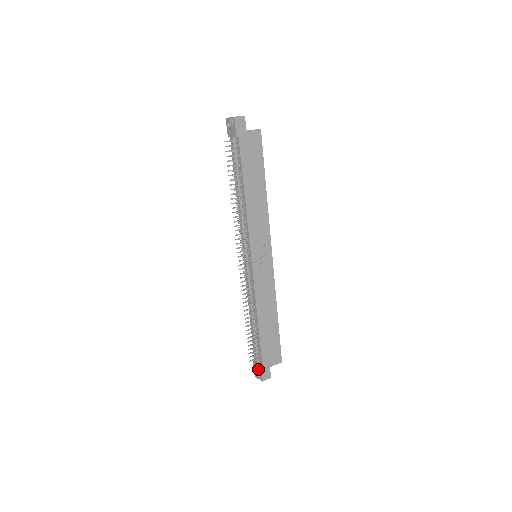
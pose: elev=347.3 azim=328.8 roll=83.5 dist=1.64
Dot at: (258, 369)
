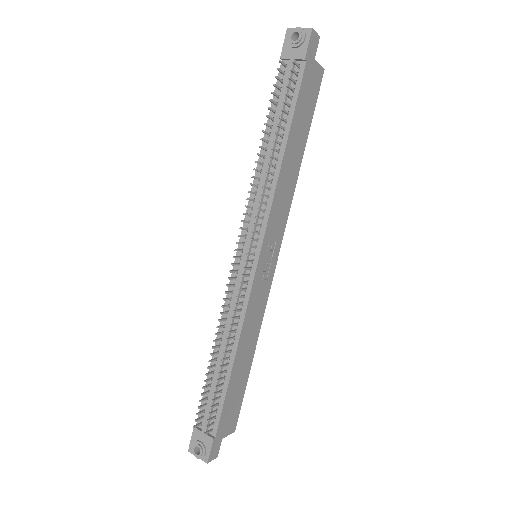
Dot at: (204, 442)
